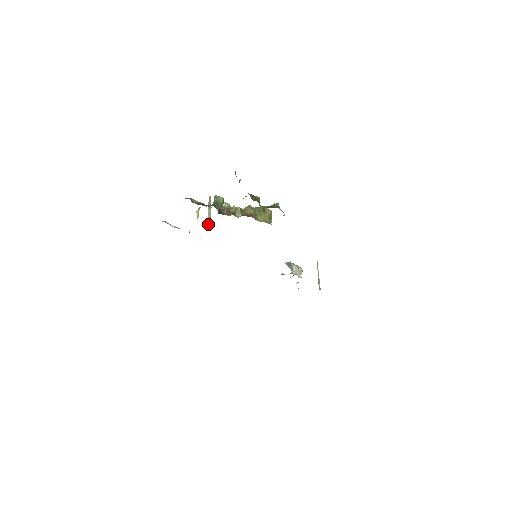
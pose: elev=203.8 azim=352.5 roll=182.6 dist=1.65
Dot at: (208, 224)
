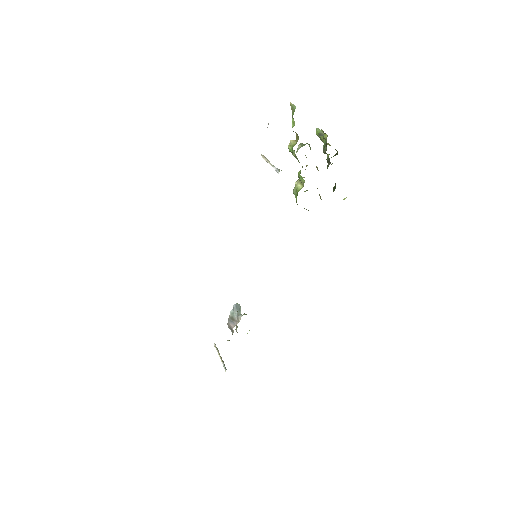
Dot at: occluded
